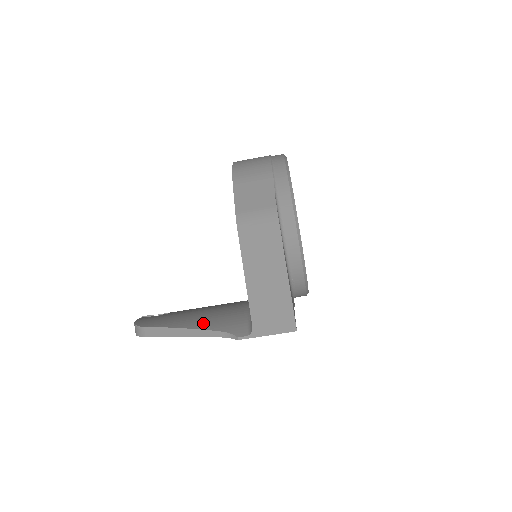
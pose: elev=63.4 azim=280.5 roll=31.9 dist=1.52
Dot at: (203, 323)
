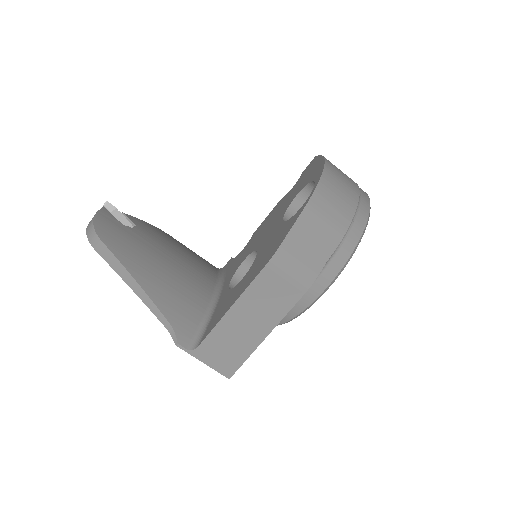
Dot at: (159, 292)
